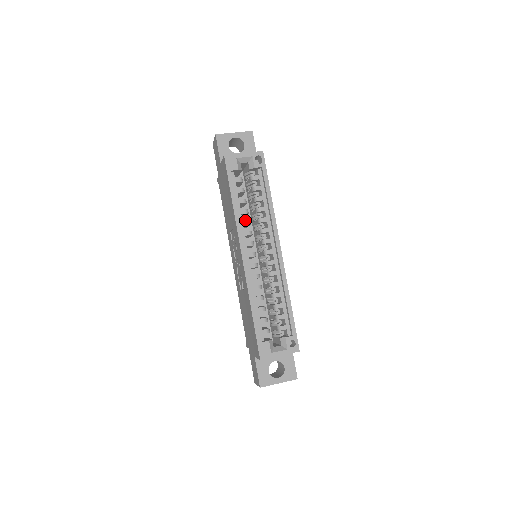
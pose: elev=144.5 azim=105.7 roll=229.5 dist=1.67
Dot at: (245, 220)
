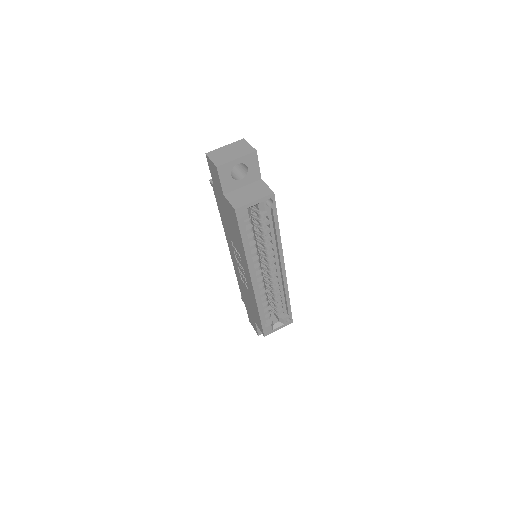
Dot at: (254, 253)
